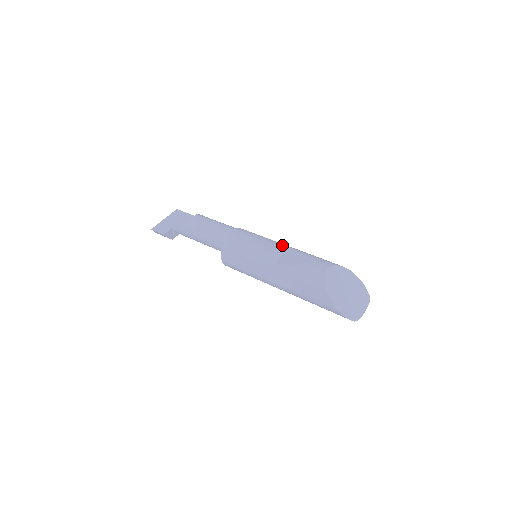
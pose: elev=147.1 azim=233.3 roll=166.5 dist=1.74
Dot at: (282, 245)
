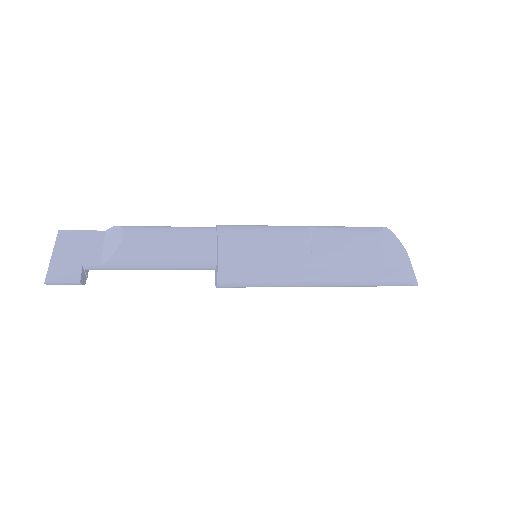
Dot at: (301, 228)
